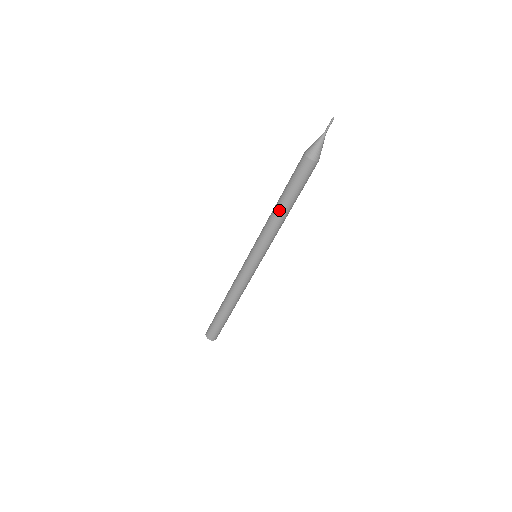
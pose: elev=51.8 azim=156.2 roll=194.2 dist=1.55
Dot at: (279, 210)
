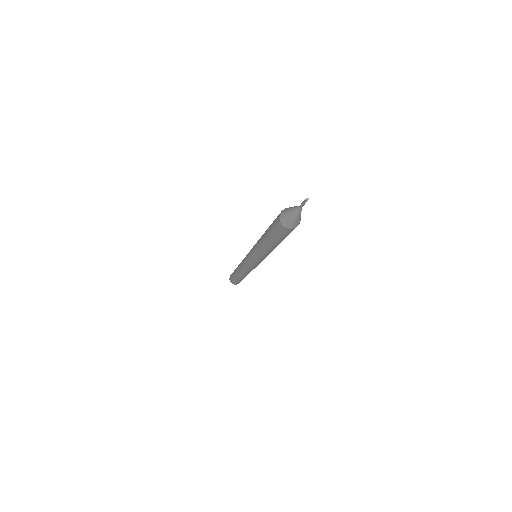
Dot at: (262, 239)
